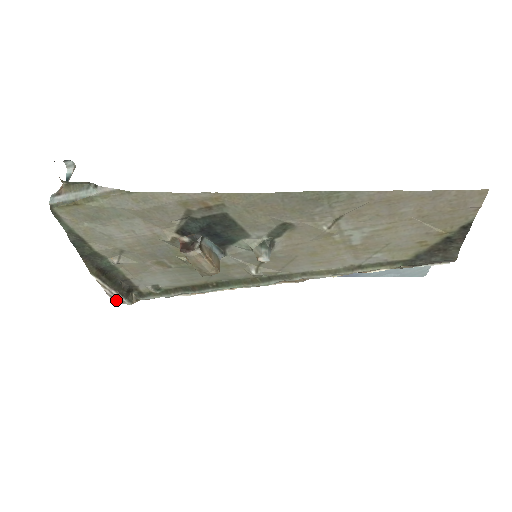
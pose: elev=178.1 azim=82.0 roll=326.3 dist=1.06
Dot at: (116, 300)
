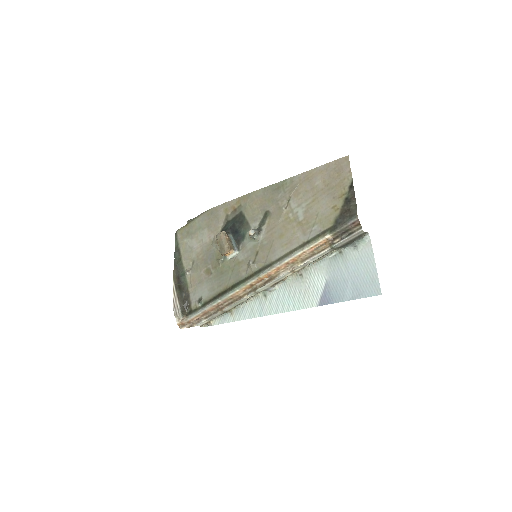
Dot at: (176, 311)
